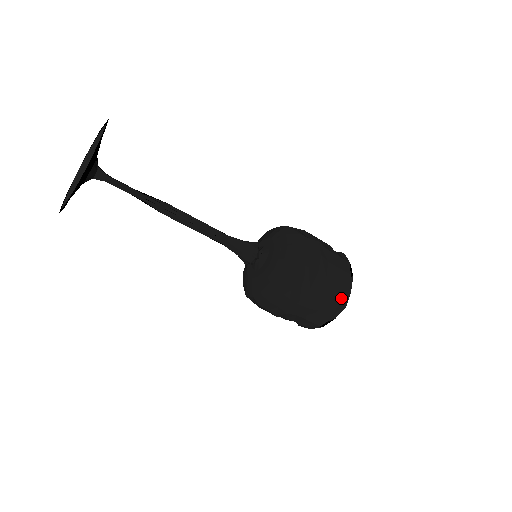
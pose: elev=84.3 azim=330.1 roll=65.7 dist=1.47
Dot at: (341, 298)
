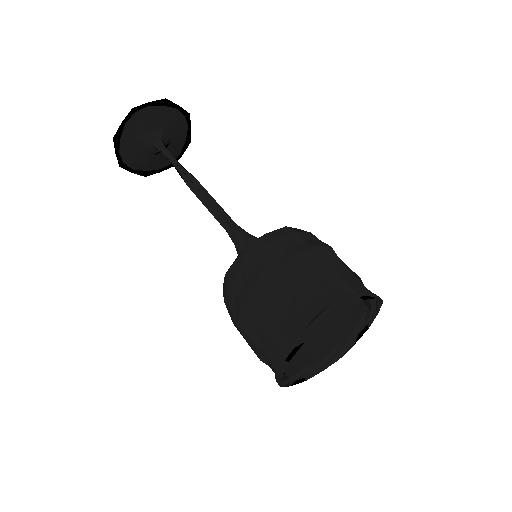
Dot at: (323, 309)
